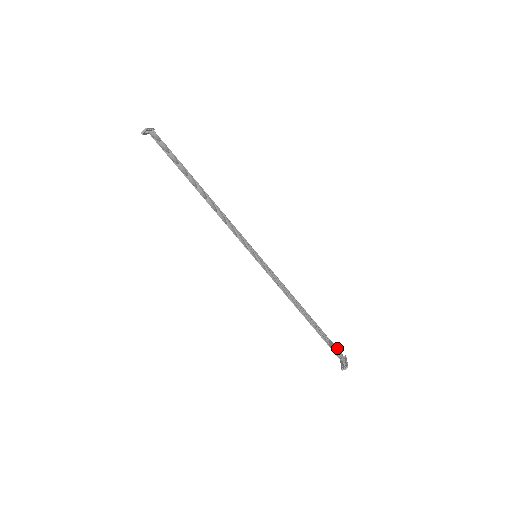
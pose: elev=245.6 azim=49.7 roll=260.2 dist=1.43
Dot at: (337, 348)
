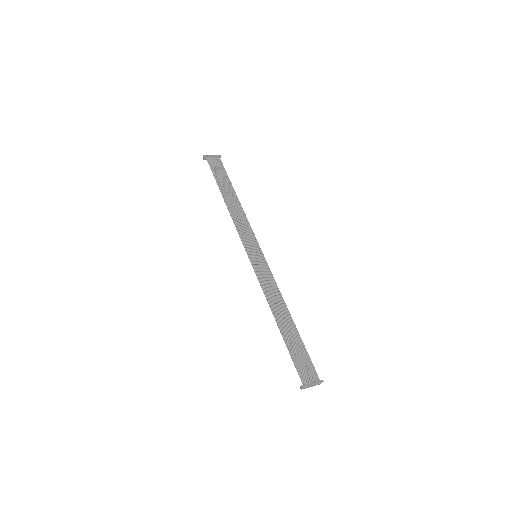
Dot at: (314, 368)
